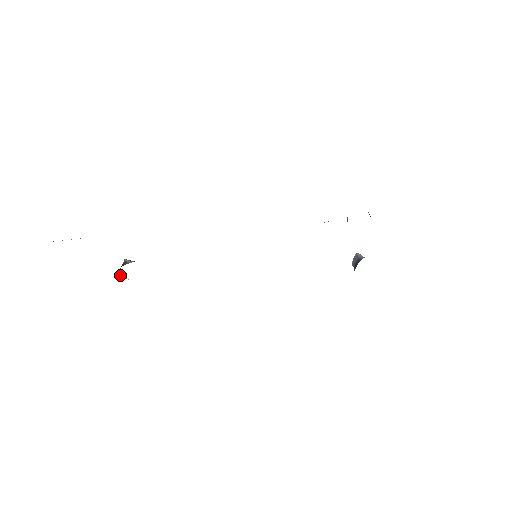
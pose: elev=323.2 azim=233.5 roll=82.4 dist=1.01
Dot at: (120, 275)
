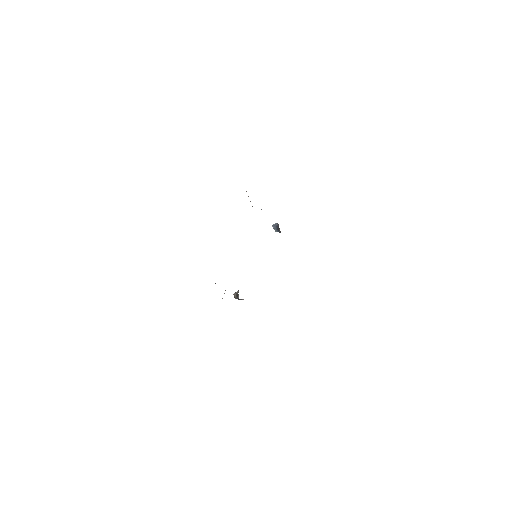
Dot at: occluded
